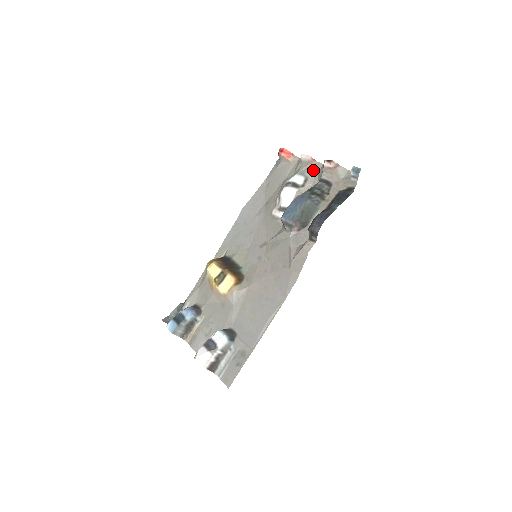
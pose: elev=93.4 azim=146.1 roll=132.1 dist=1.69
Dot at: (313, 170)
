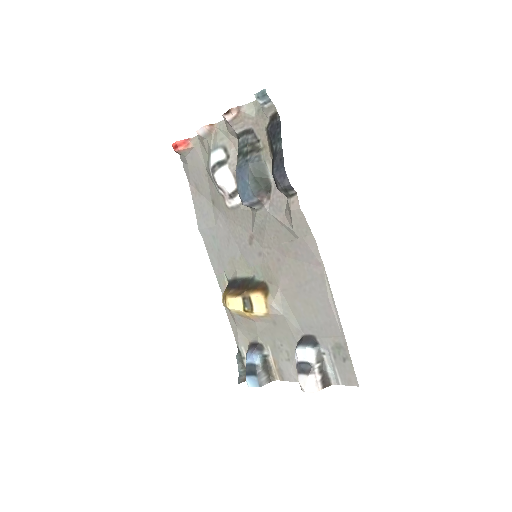
Dot at: (221, 134)
